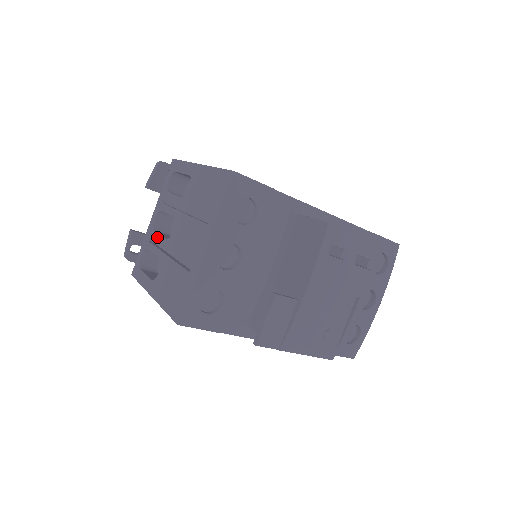
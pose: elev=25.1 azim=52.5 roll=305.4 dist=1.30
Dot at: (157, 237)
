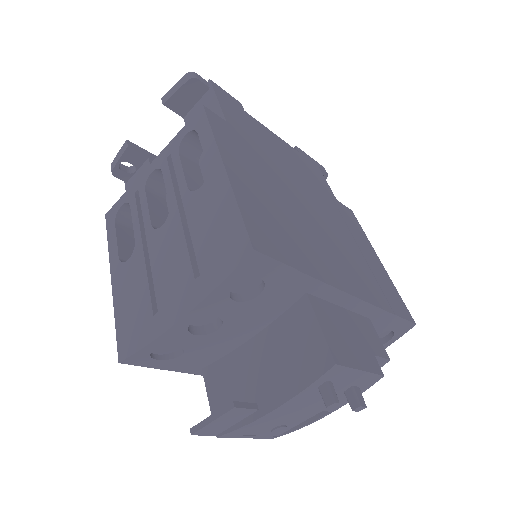
Dot at: (144, 206)
